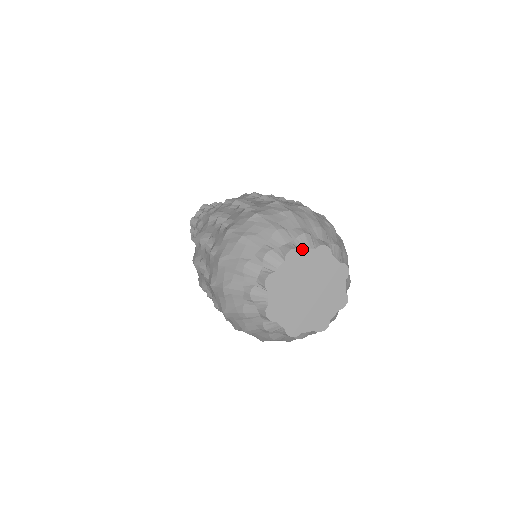
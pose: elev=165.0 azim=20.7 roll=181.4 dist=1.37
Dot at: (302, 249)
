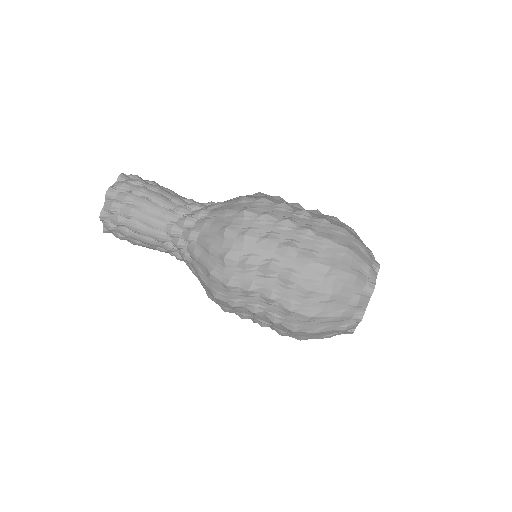
Dot at: (375, 282)
